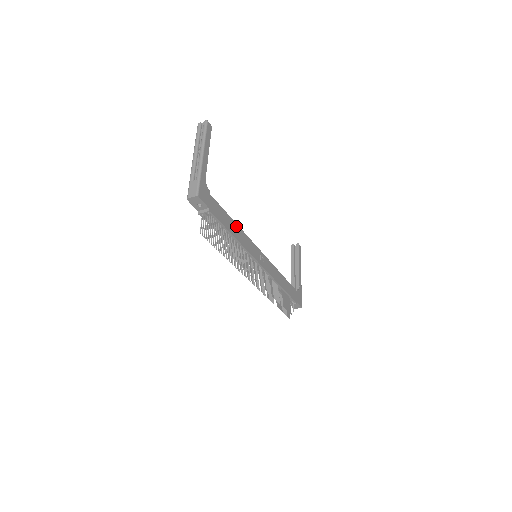
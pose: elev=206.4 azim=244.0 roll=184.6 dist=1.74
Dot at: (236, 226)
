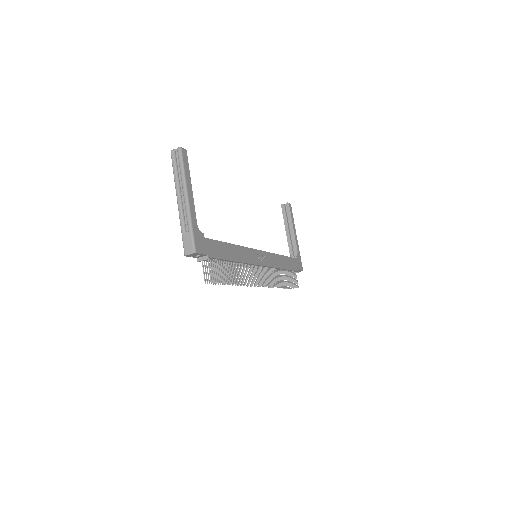
Dot at: (234, 247)
